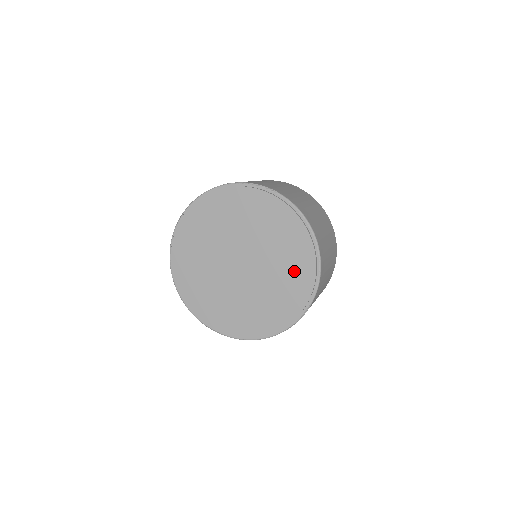
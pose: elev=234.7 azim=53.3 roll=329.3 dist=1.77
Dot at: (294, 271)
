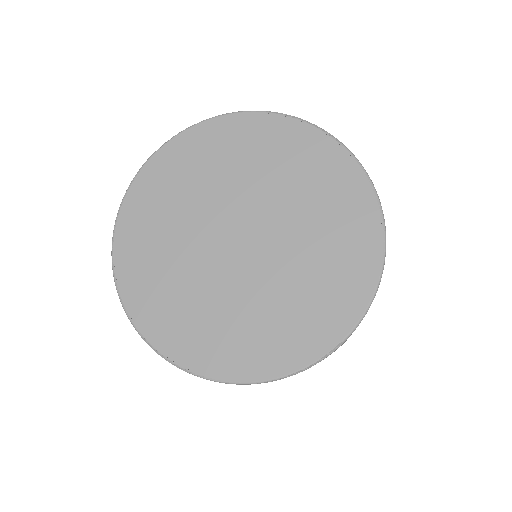
Dot at: (333, 272)
